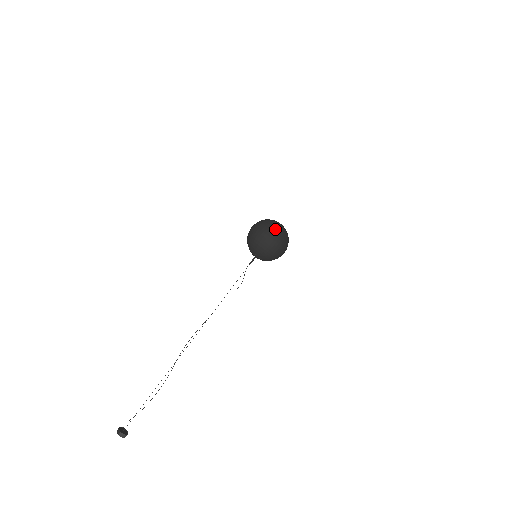
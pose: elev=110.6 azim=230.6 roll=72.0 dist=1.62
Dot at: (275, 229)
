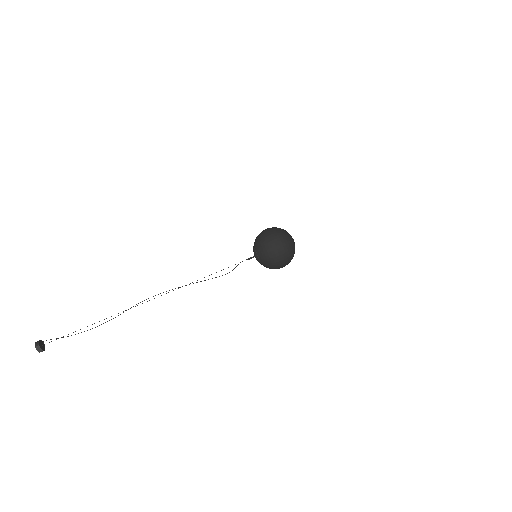
Dot at: (288, 242)
